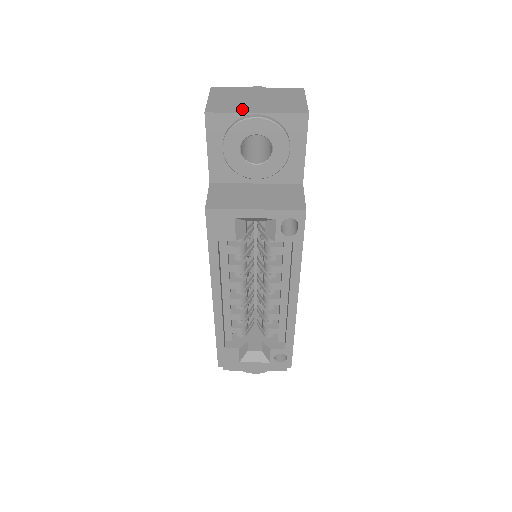
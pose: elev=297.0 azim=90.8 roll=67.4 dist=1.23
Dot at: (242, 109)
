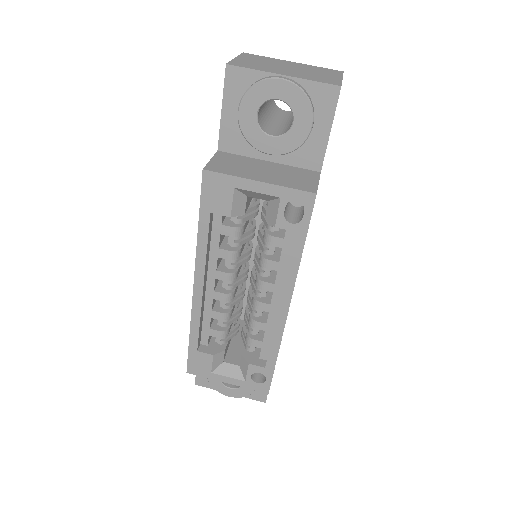
Dot at: (268, 70)
